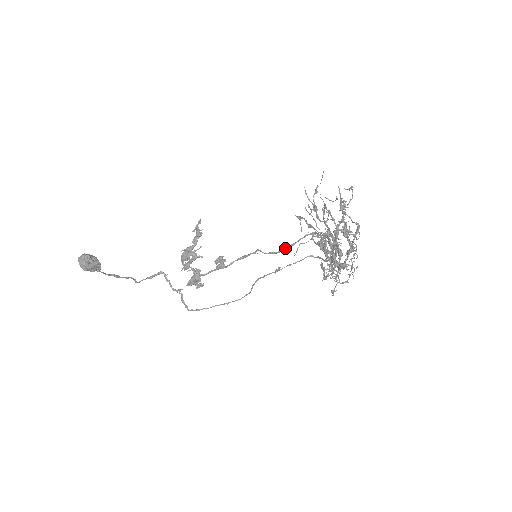
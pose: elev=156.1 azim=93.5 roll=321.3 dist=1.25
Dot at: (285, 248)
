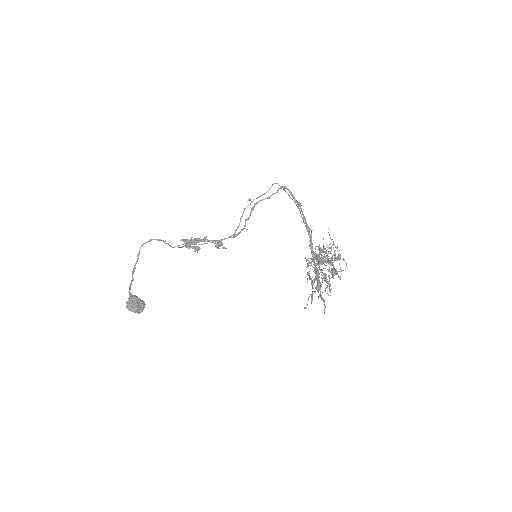
Dot at: (261, 200)
